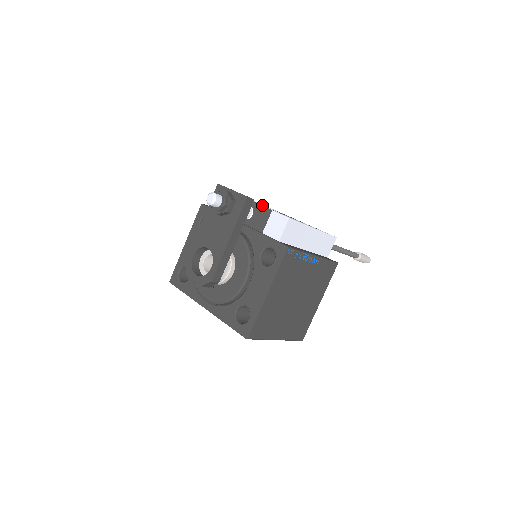
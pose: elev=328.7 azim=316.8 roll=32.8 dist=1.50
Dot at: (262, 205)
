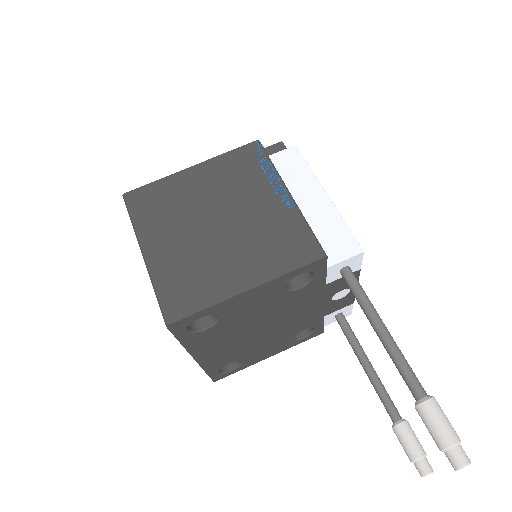
Dot at: occluded
